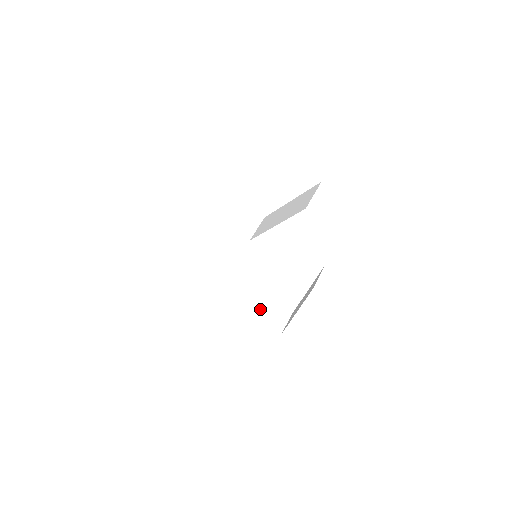
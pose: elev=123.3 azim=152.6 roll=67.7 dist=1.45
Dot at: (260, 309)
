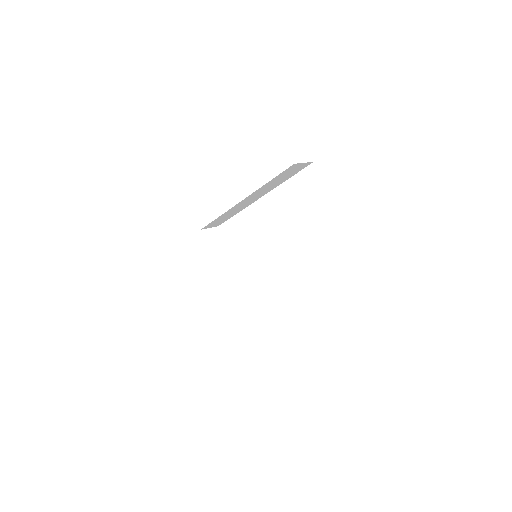
Dot at: (238, 320)
